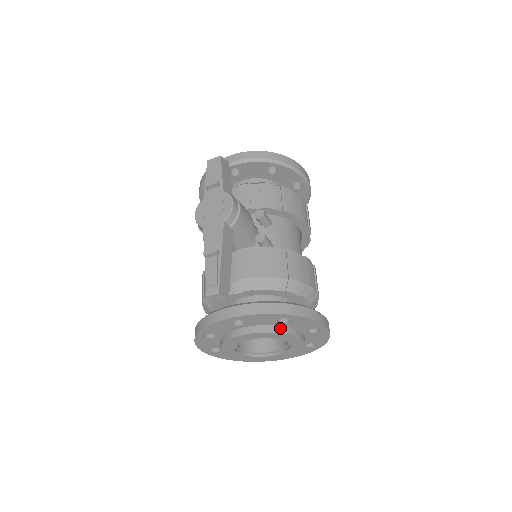
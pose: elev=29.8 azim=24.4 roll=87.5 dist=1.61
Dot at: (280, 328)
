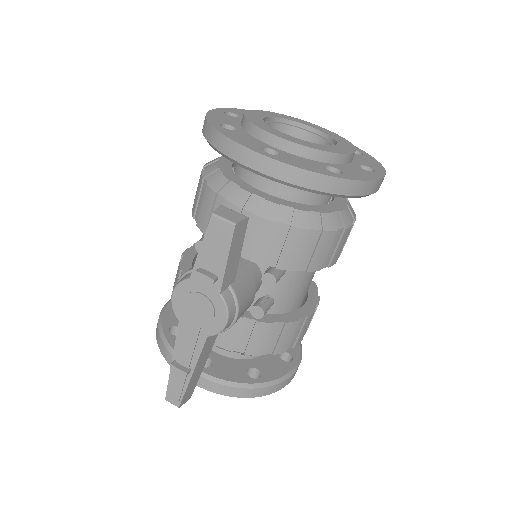
Dot at: occluded
